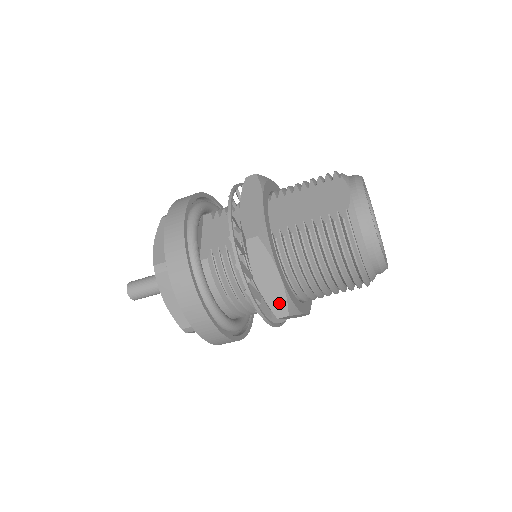
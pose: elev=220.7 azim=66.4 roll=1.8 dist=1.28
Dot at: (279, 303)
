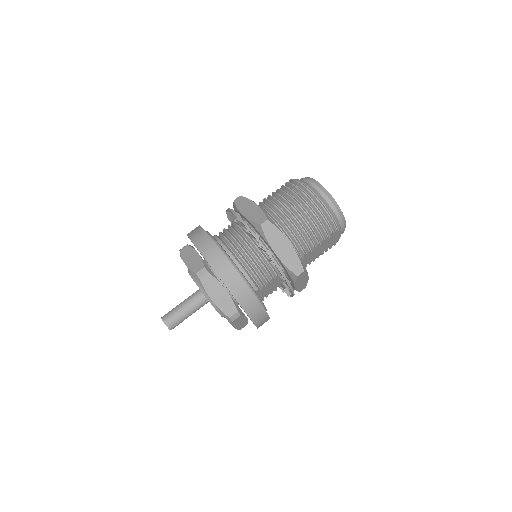
Dot at: (260, 217)
